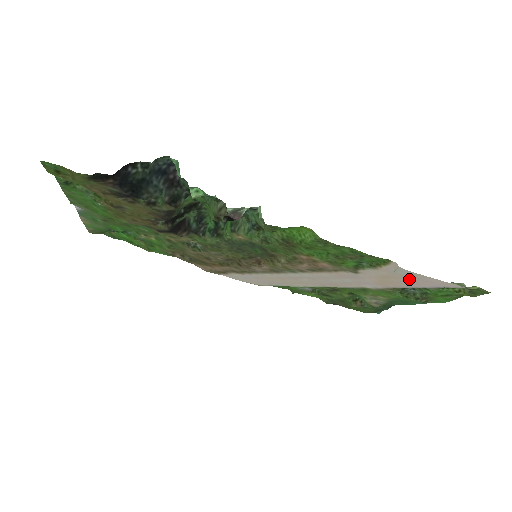
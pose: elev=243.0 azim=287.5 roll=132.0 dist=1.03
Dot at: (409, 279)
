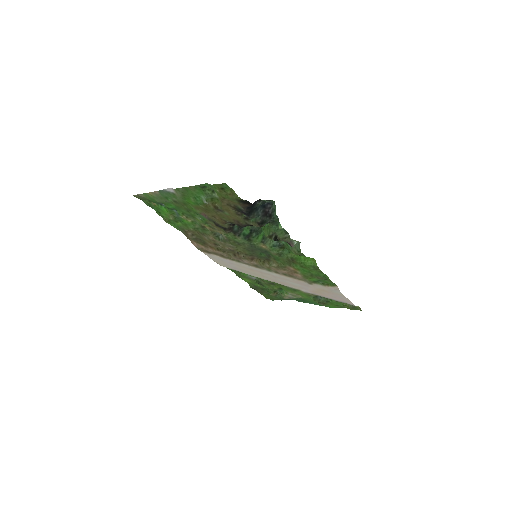
Dot at: (334, 295)
